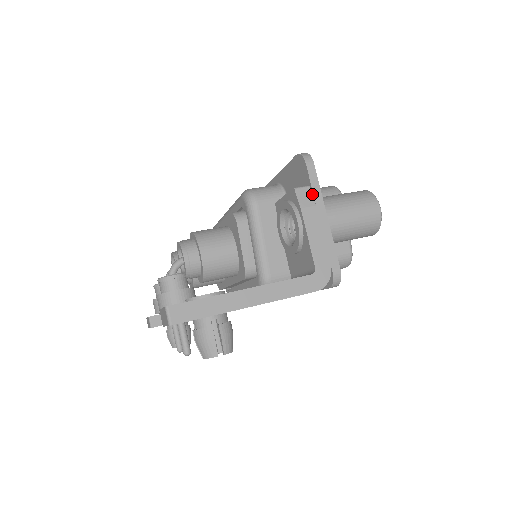
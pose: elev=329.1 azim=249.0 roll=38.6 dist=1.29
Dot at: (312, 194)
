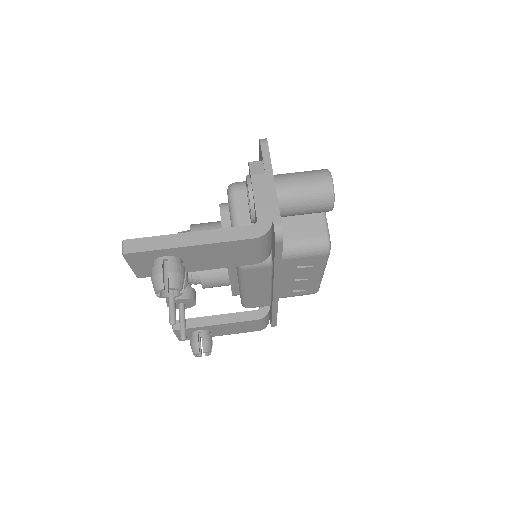
Dot at: (263, 166)
